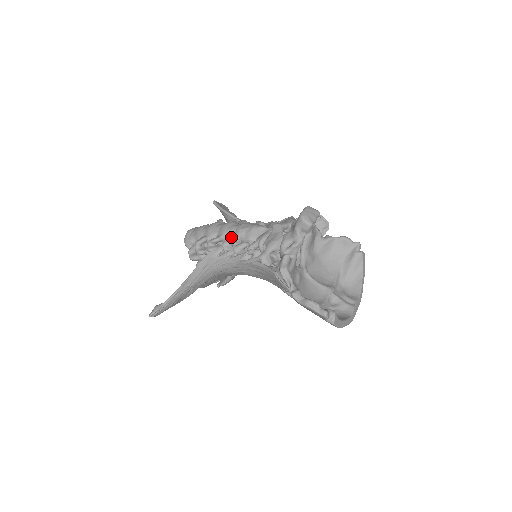
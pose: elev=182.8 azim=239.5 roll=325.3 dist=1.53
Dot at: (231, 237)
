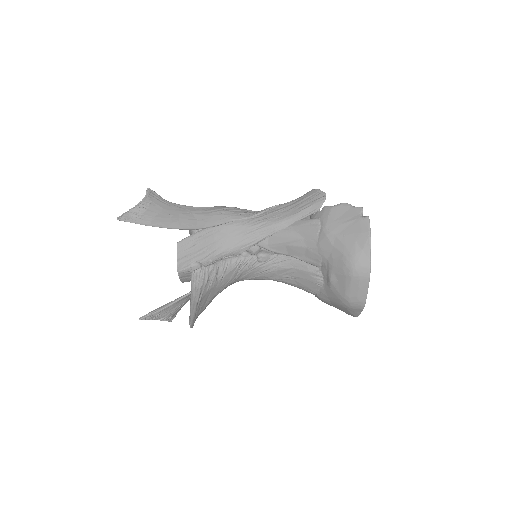
Dot at: occluded
